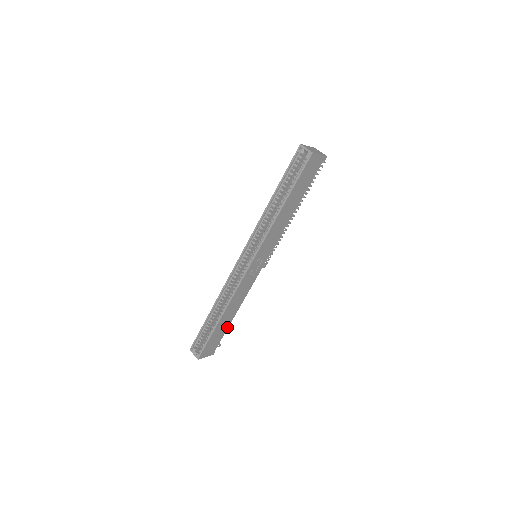
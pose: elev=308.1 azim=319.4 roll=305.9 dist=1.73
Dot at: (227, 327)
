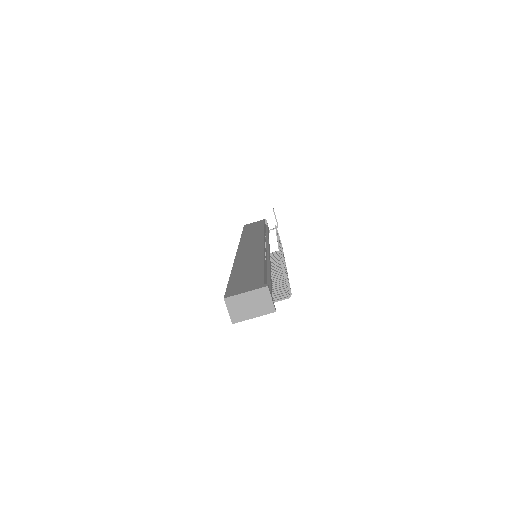
Dot at: occluded
